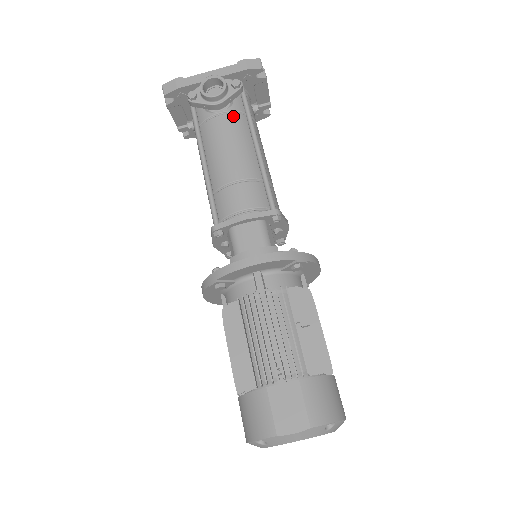
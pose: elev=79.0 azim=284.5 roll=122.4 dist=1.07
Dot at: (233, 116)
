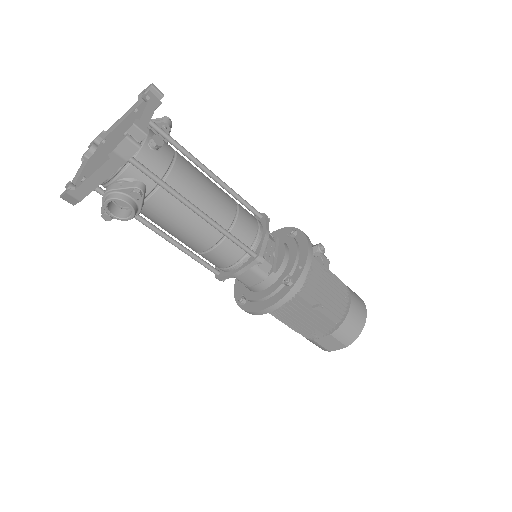
Dot at: (155, 199)
